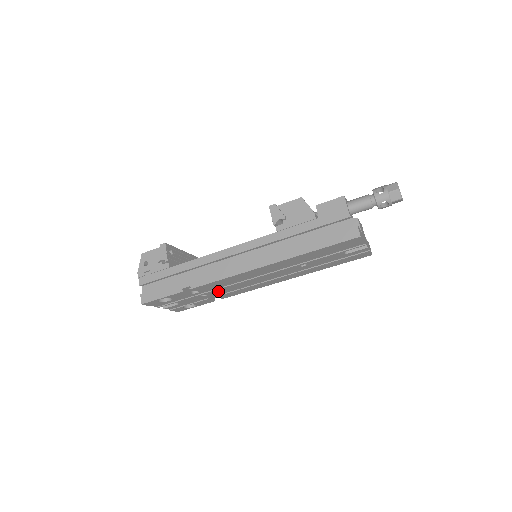
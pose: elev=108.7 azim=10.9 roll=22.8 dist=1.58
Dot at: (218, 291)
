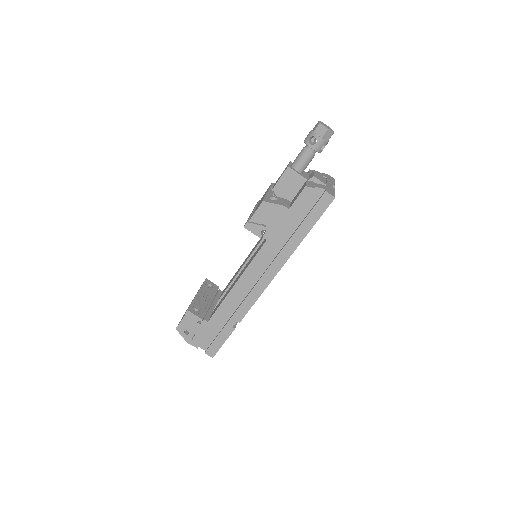
Dot at: occluded
